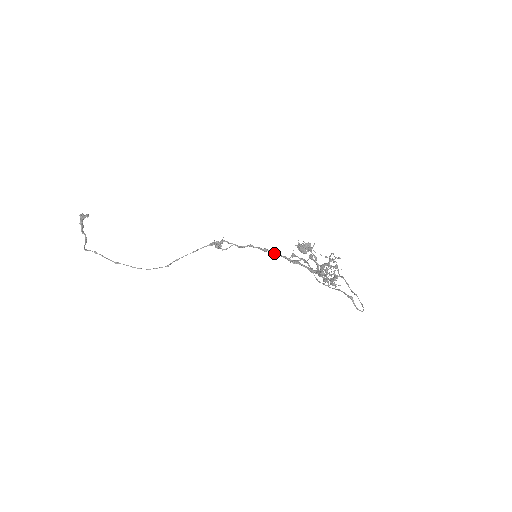
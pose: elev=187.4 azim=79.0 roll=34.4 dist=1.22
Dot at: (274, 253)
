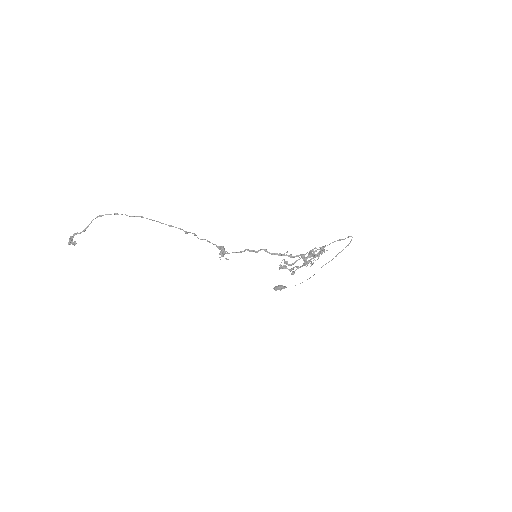
Dot at: (272, 253)
